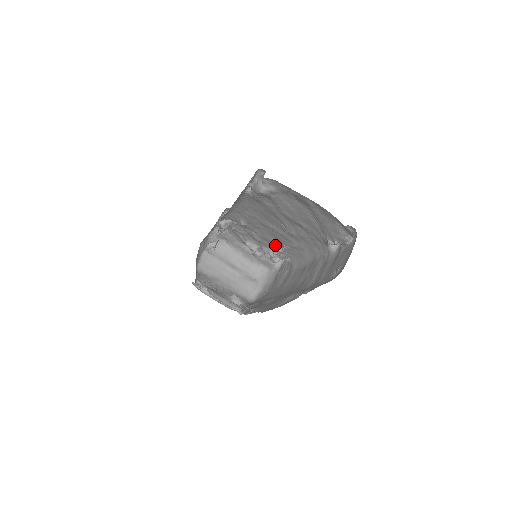
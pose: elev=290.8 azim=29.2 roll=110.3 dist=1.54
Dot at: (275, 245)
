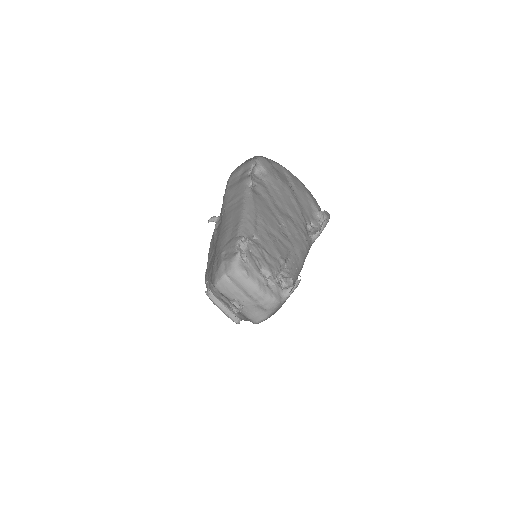
Dot at: (280, 263)
